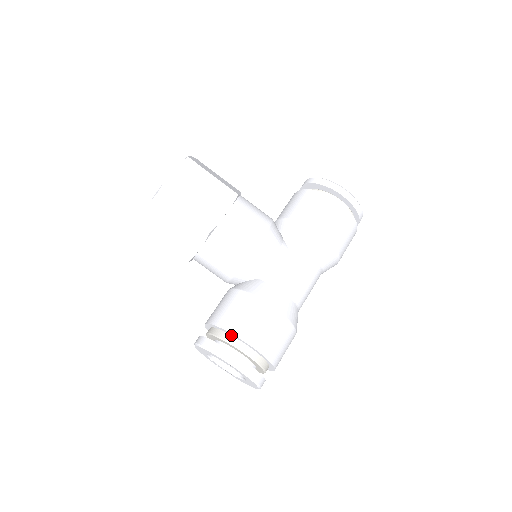
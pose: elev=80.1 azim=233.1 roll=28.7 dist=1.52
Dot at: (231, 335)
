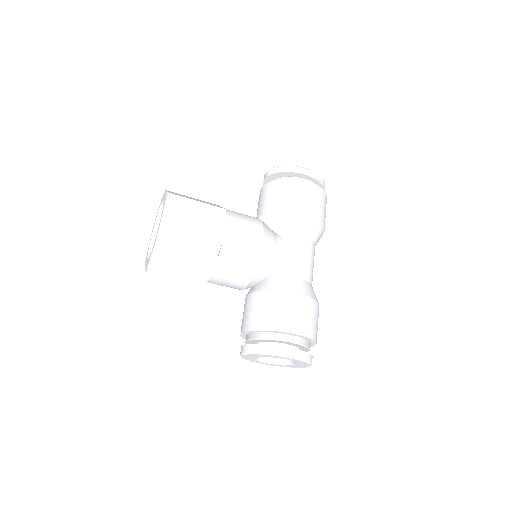
Dot at: (273, 332)
